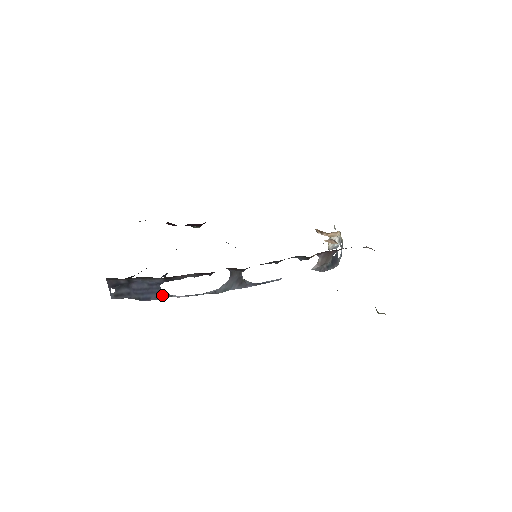
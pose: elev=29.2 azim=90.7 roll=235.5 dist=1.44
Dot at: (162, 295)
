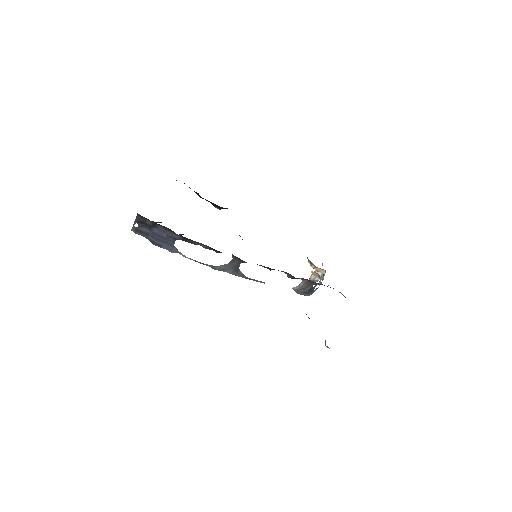
Dot at: (173, 248)
